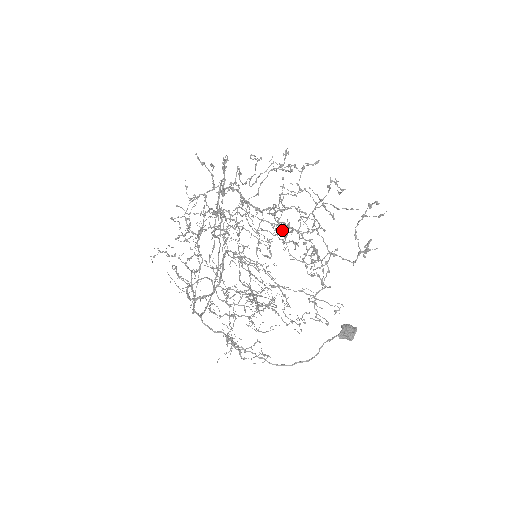
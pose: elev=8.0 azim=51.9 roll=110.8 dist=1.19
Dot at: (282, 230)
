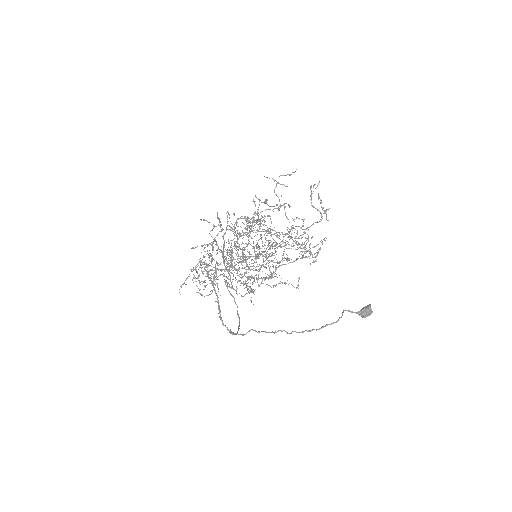
Dot at: occluded
